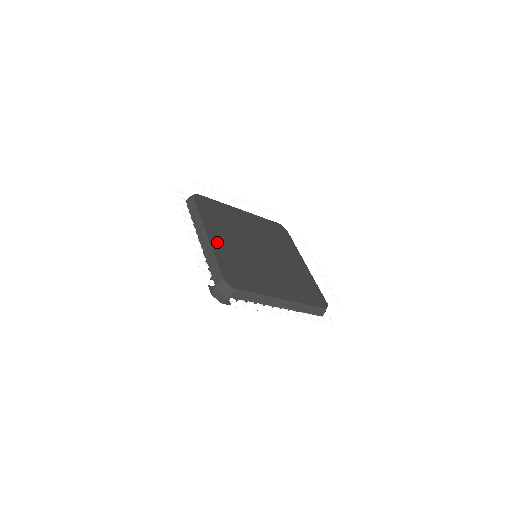
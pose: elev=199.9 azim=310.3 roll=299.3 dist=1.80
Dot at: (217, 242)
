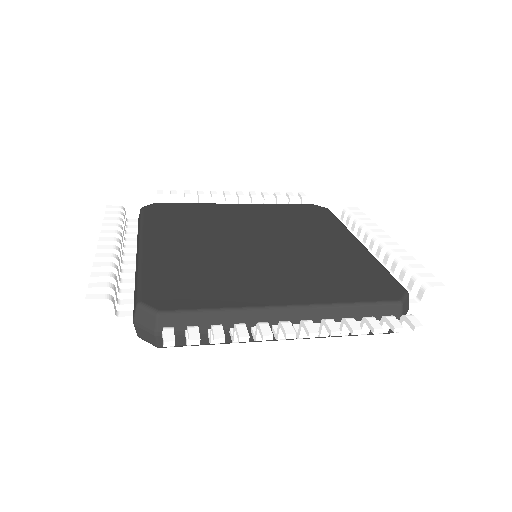
Dot at: (159, 251)
